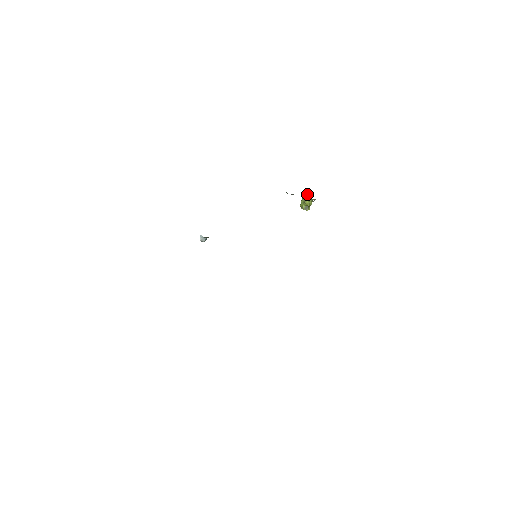
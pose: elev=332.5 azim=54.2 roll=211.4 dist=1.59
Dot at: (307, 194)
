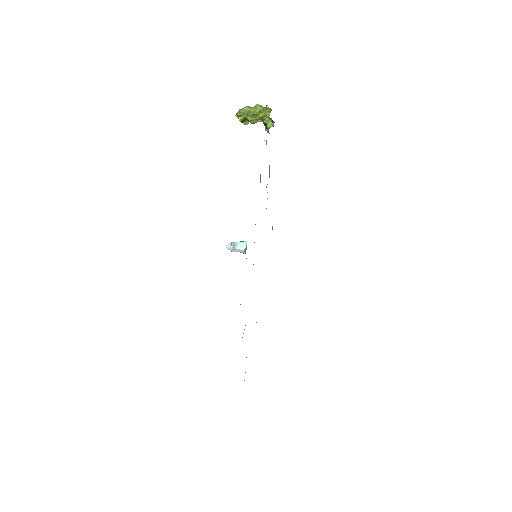
Dot at: (264, 115)
